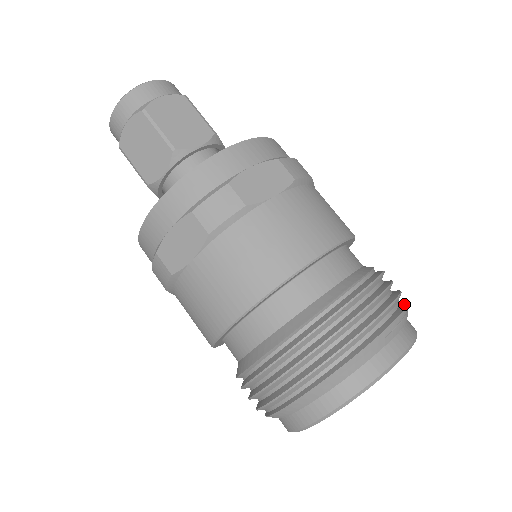
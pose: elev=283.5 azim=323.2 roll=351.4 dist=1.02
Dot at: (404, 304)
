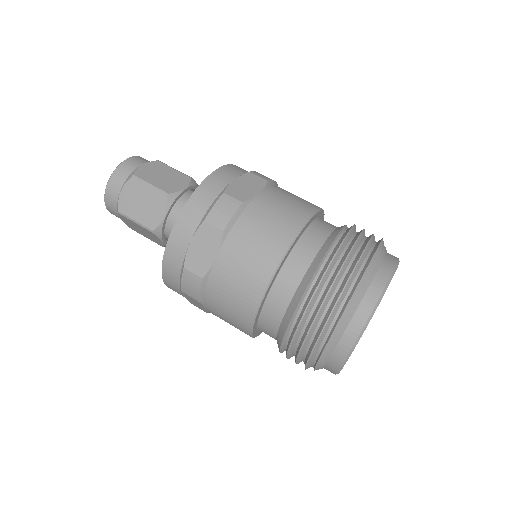
Dot at: occluded
